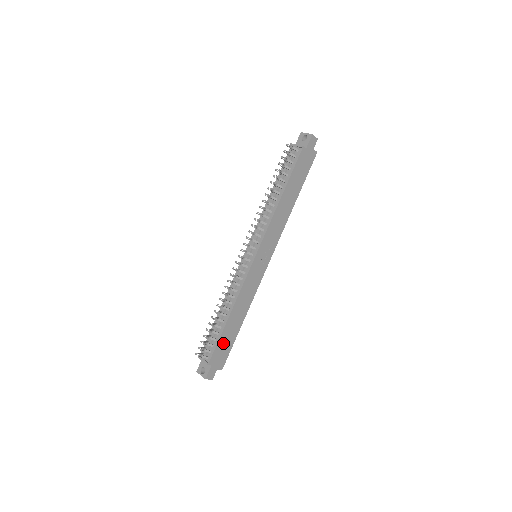
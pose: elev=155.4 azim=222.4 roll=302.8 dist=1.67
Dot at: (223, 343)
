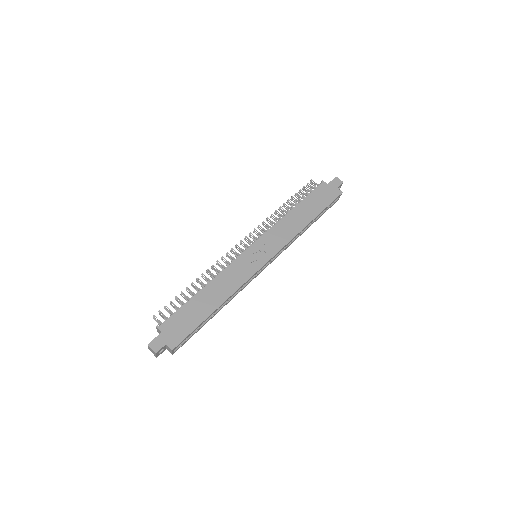
Dot at: (185, 316)
